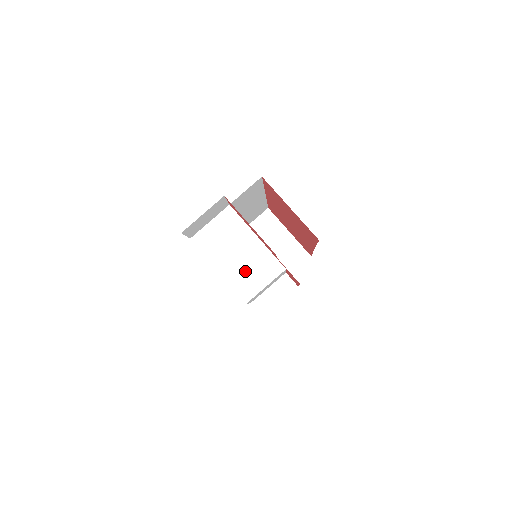
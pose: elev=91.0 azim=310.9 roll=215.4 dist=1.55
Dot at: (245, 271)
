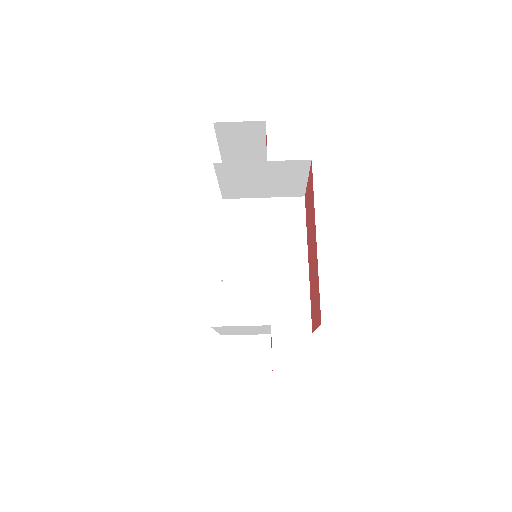
Dot at: occluded
